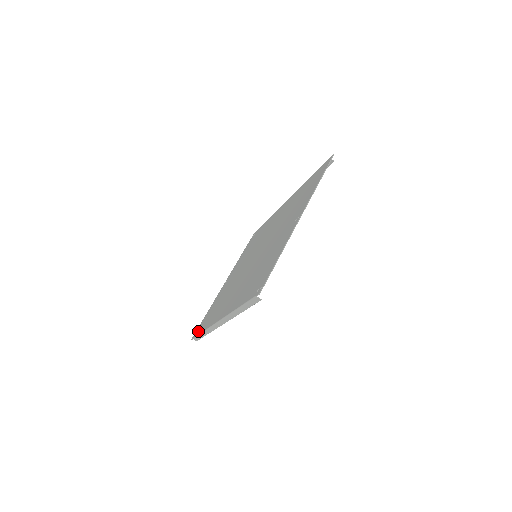
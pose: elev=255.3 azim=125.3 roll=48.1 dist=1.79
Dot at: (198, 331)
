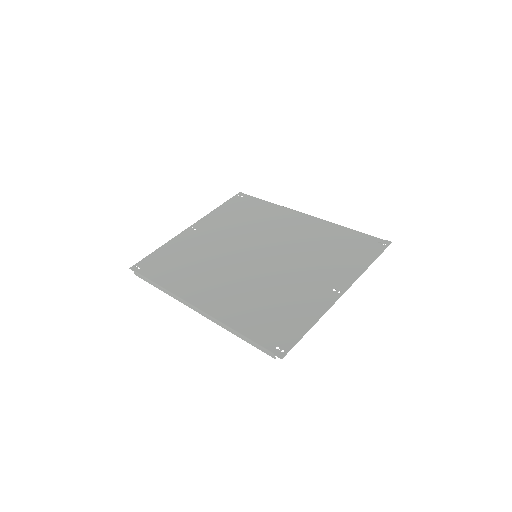
Dot at: (145, 270)
